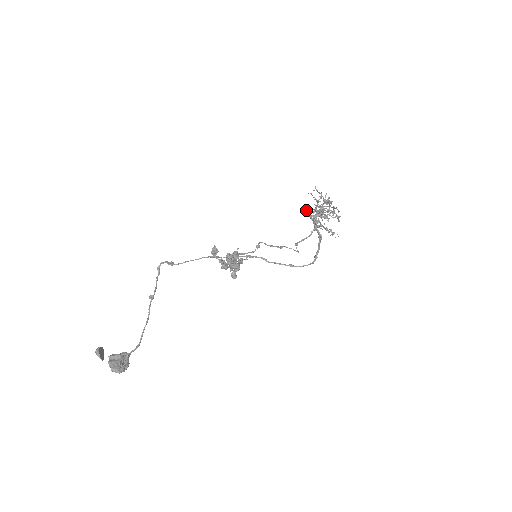
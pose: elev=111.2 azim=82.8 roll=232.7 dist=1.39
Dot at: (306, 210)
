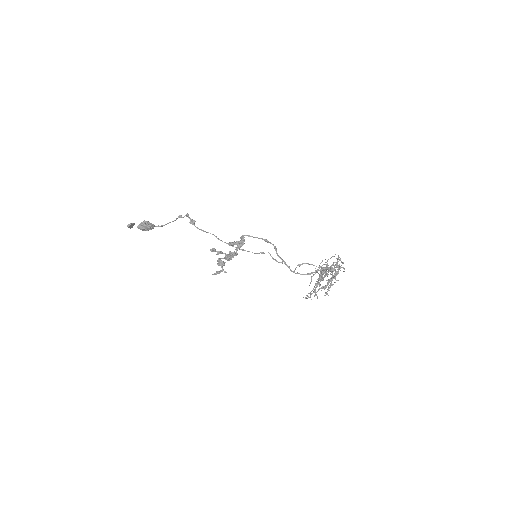
Dot at: (325, 259)
